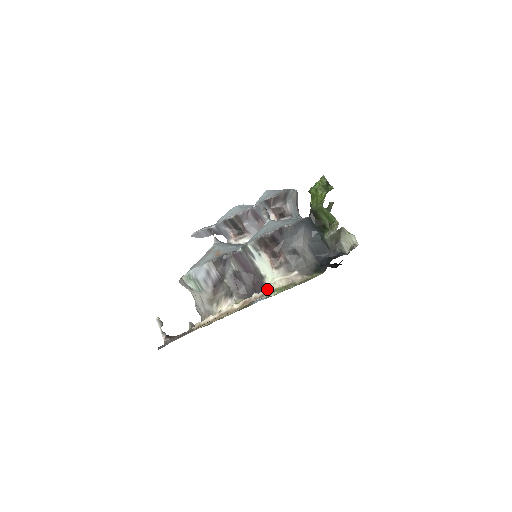
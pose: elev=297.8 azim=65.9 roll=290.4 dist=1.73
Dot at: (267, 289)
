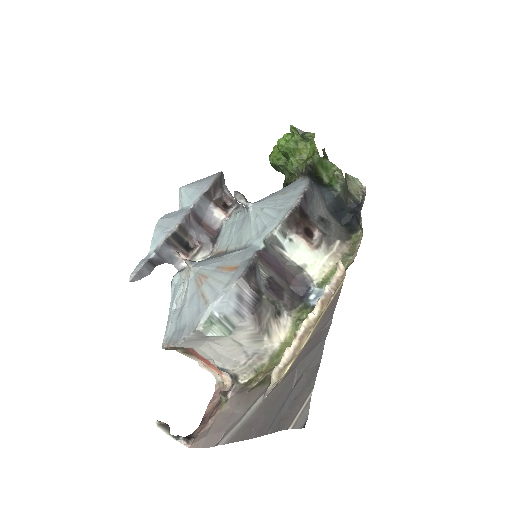
Dot at: (338, 271)
